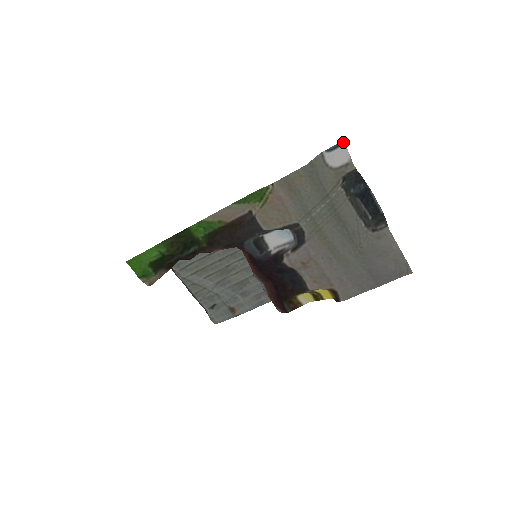
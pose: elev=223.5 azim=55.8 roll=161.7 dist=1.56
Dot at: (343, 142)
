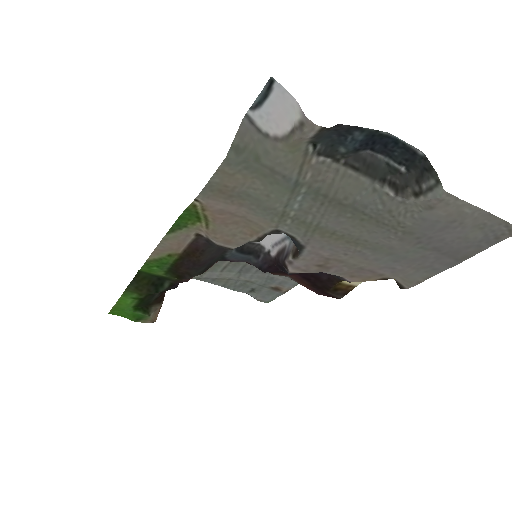
Dot at: (273, 80)
